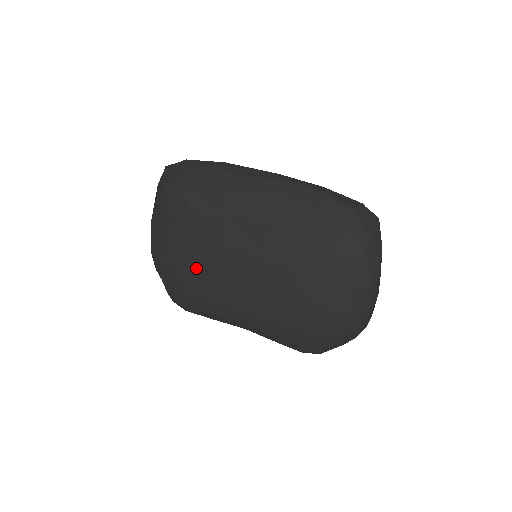
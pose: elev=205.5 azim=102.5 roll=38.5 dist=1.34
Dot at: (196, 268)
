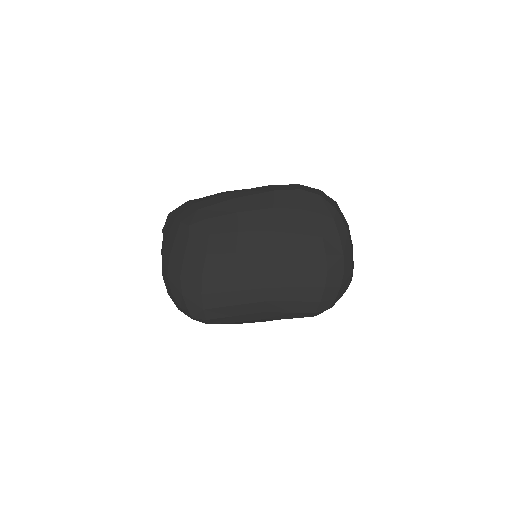
Dot at: (218, 262)
